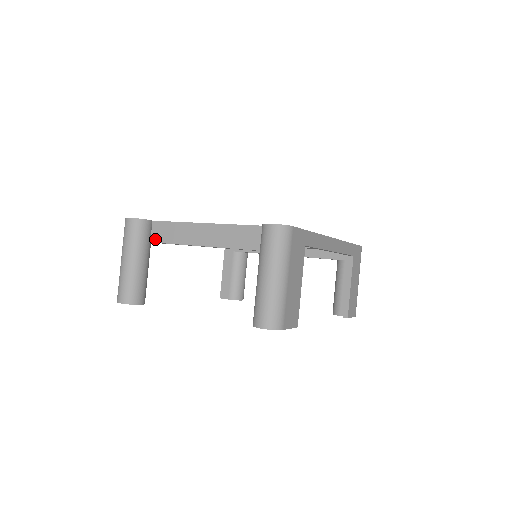
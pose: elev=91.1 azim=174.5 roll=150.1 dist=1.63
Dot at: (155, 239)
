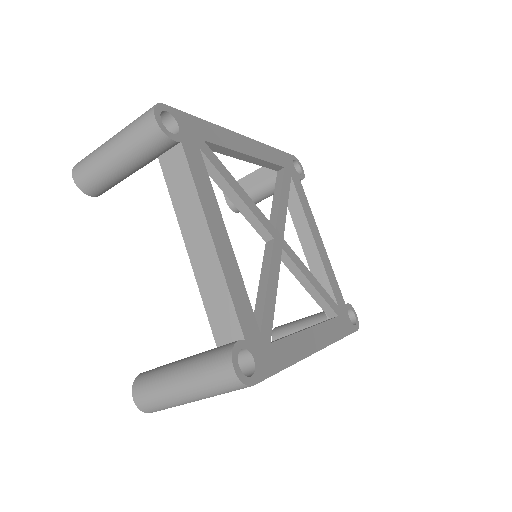
Dot at: (164, 163)
